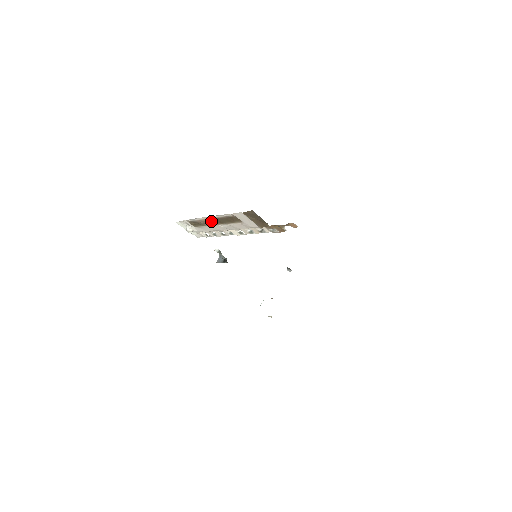
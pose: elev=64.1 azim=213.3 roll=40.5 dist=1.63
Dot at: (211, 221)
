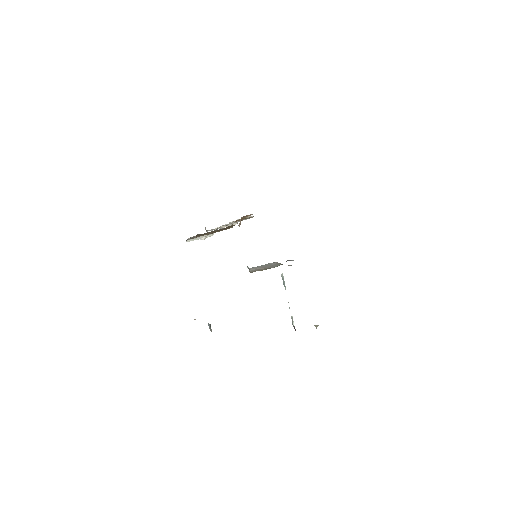
Dot at: occluded
